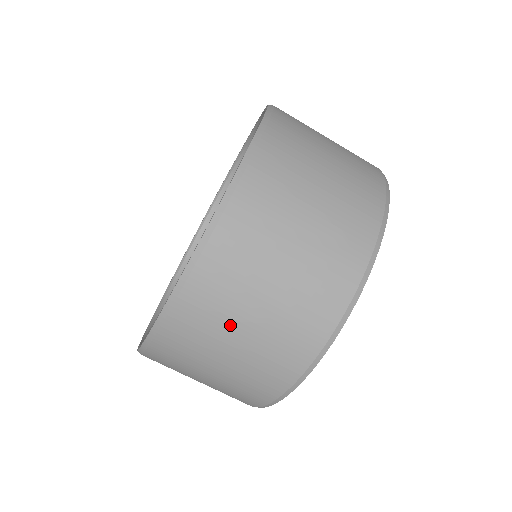
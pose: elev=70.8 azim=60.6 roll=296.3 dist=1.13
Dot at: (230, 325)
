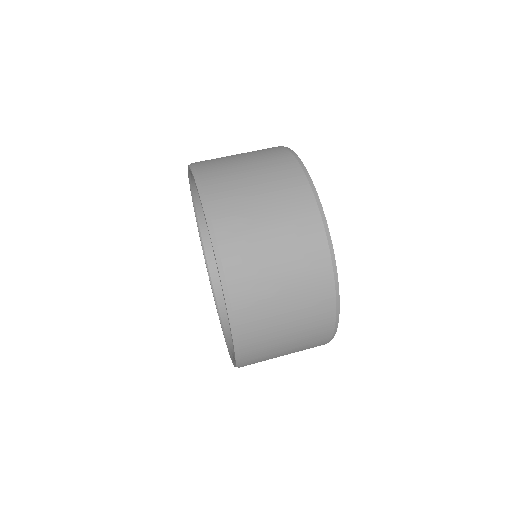
Dot at: (274, 306)
